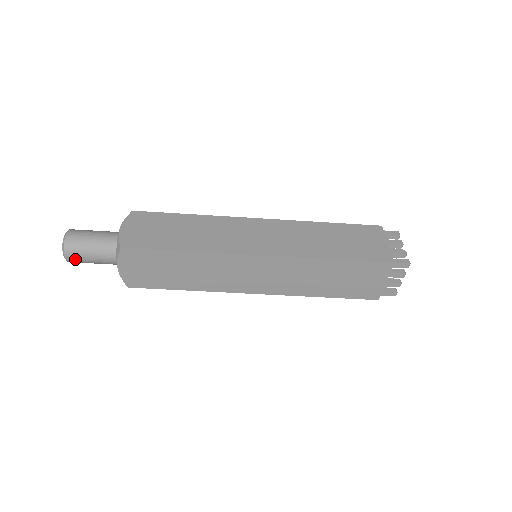
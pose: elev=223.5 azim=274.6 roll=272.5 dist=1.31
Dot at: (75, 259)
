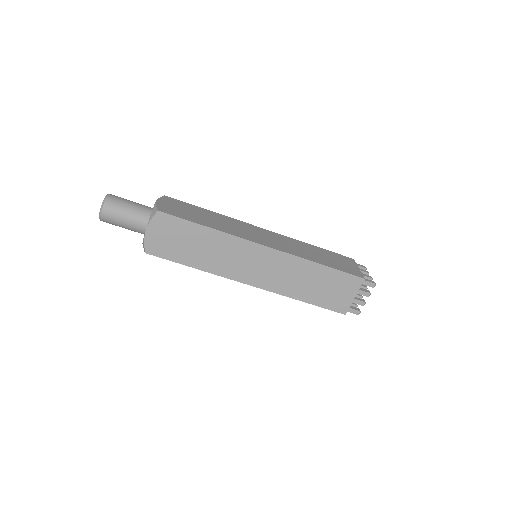
Dot at: (109, 216)
